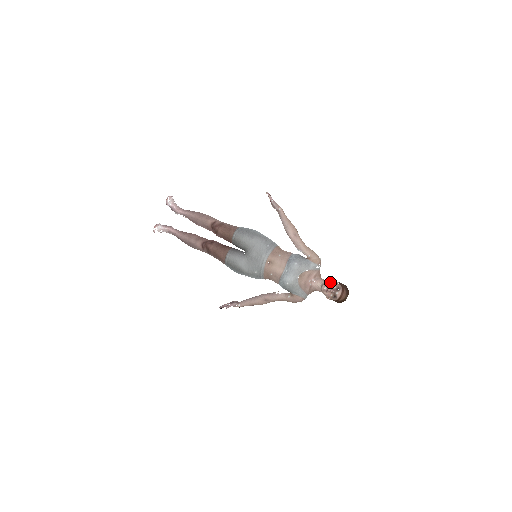
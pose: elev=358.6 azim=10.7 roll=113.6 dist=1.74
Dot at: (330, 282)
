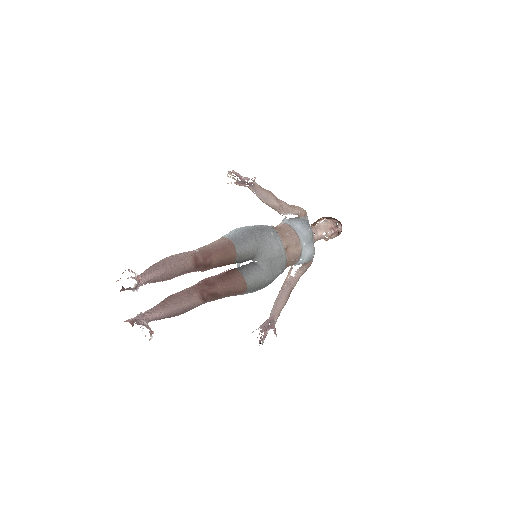
Dot at: (328, 223)
